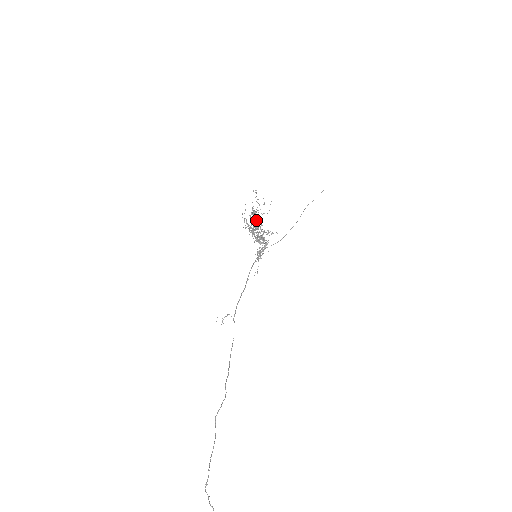
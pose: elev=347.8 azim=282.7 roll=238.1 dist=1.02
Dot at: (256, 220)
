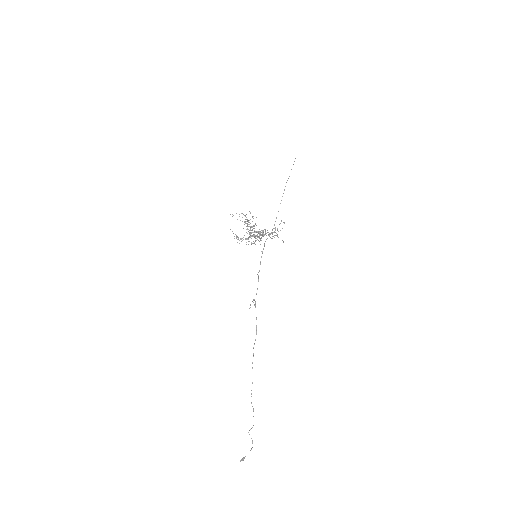
Dot at: (248, 226)
